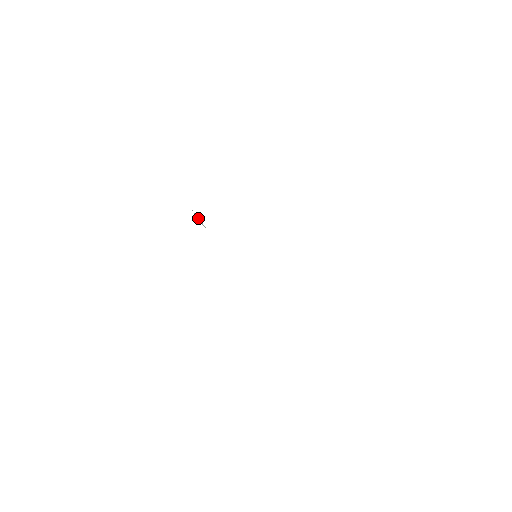
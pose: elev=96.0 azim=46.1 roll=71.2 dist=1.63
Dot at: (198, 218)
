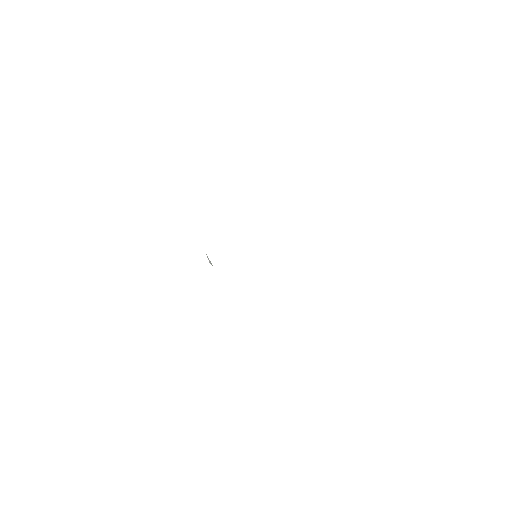
Dot at: (208, 258)
